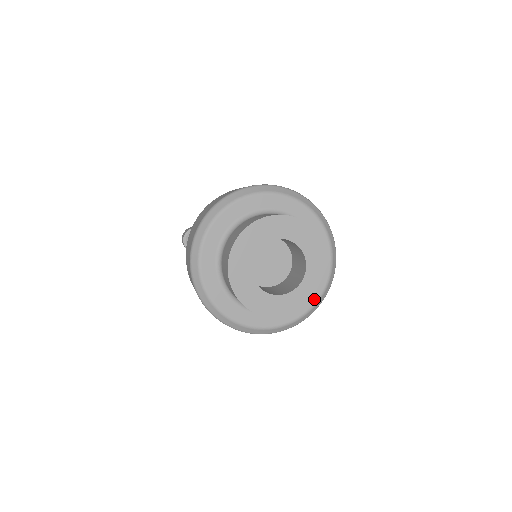
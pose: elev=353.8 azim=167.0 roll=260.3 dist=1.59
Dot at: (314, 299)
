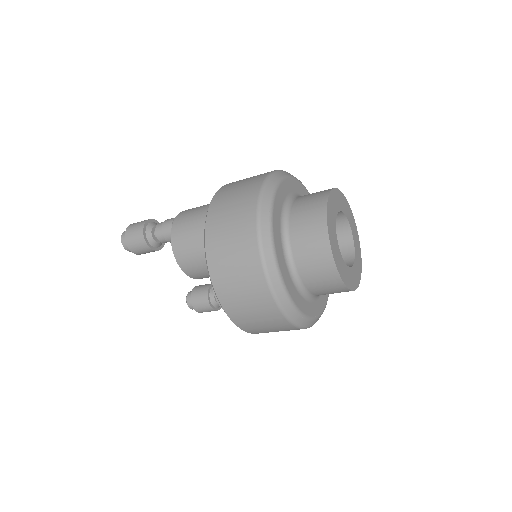
Dot at: (358, 285)
